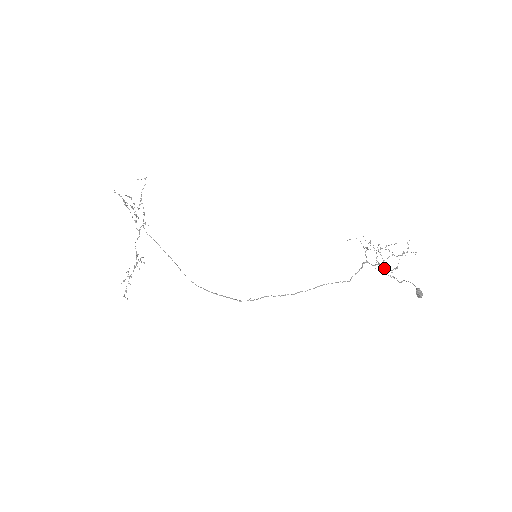
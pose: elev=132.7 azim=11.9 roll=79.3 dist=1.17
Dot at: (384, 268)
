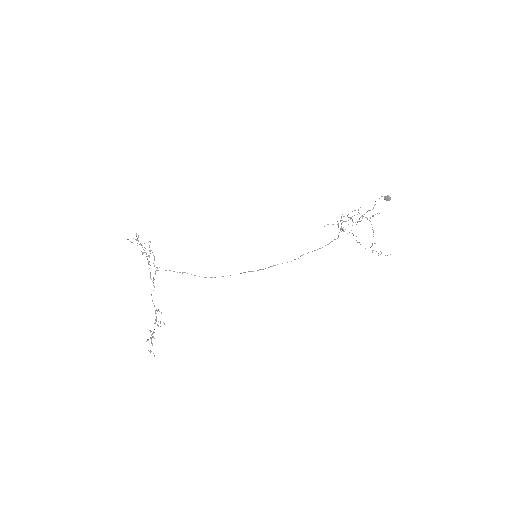
Dot at: (357, 214)
